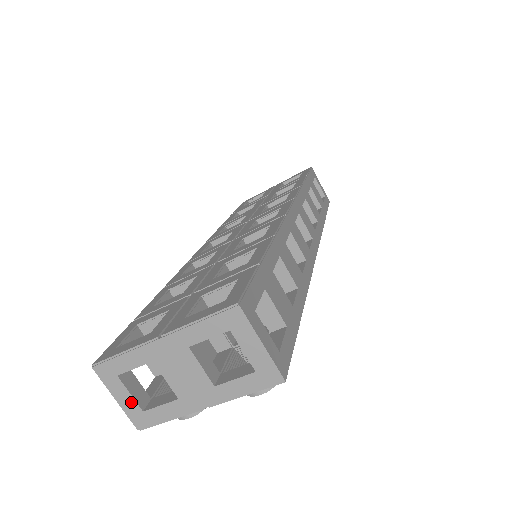
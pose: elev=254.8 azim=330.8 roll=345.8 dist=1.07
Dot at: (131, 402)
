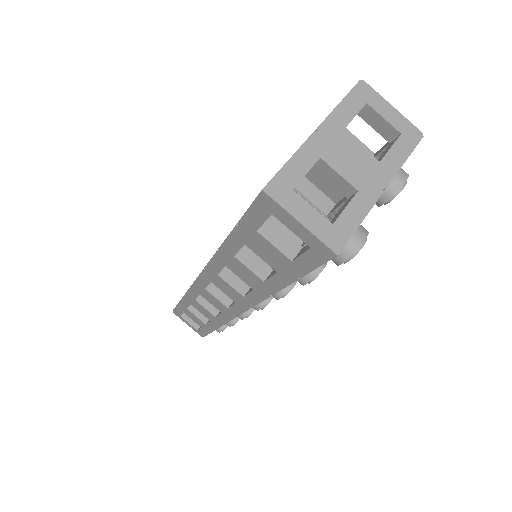
Dot at: (317, 218)
